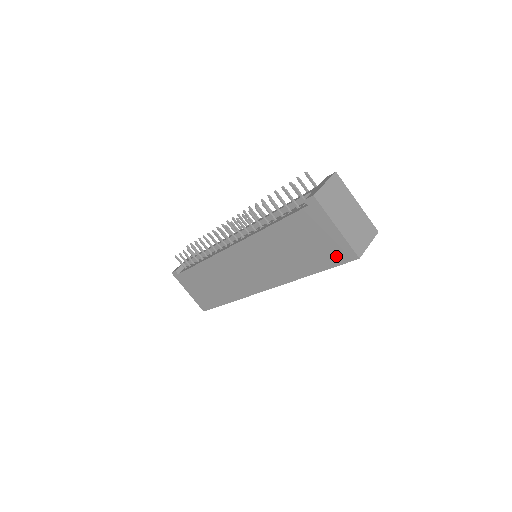
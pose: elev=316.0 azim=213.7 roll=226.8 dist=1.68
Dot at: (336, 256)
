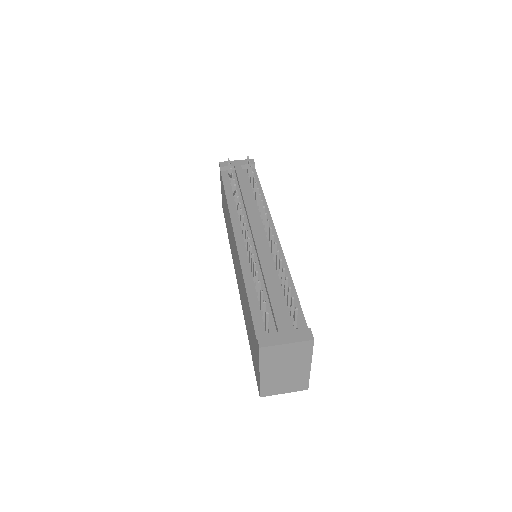
Dot at: occluded
